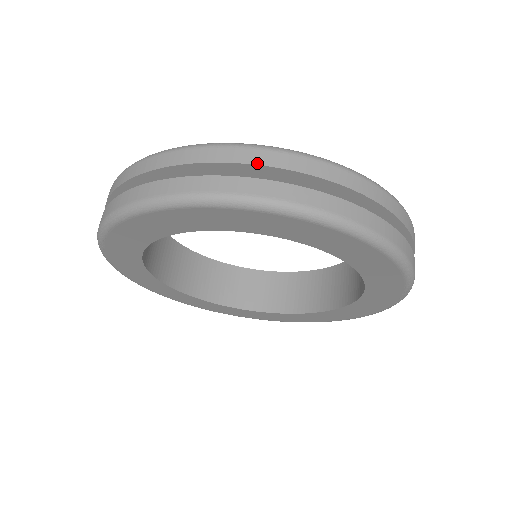
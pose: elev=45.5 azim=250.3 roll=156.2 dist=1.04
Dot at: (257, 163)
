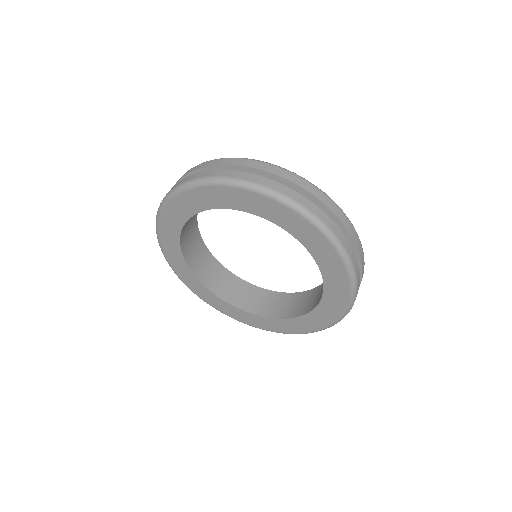
Dot at: (283, 177)
